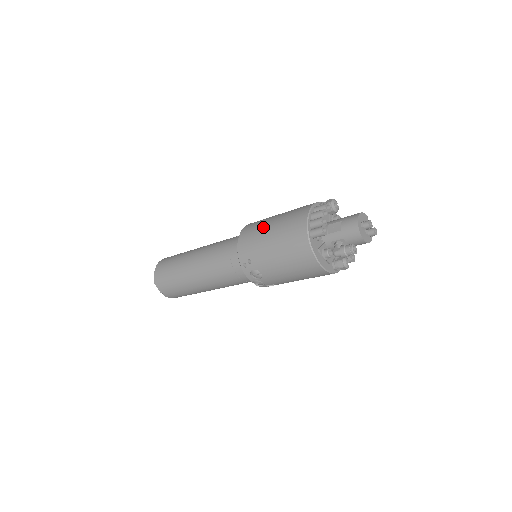
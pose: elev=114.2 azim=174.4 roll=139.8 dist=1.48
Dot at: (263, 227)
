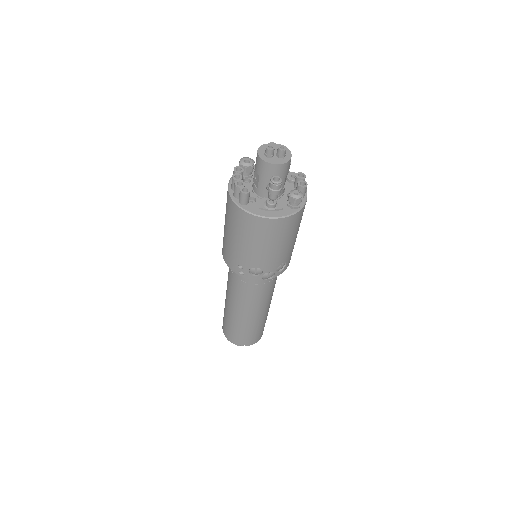
Dot at: (224, 232)
